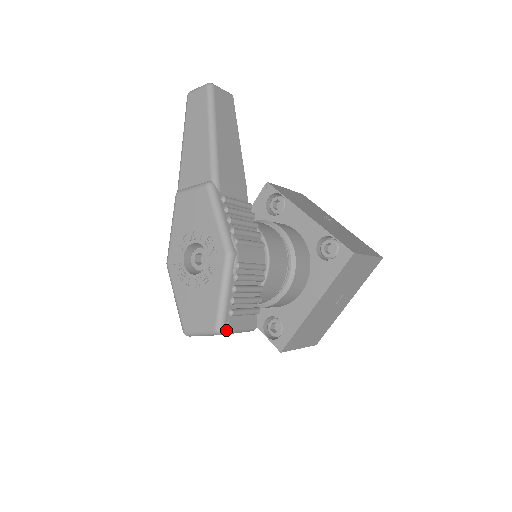
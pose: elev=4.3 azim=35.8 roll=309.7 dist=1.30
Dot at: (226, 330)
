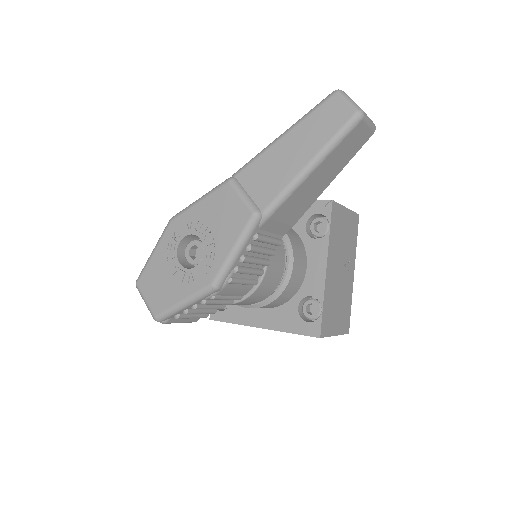
Dot at: (163, 322)
